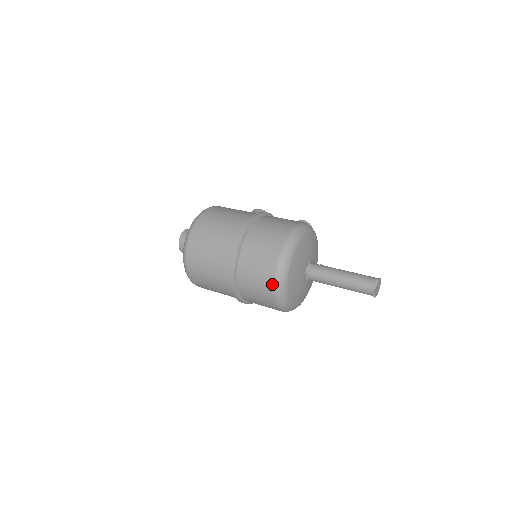
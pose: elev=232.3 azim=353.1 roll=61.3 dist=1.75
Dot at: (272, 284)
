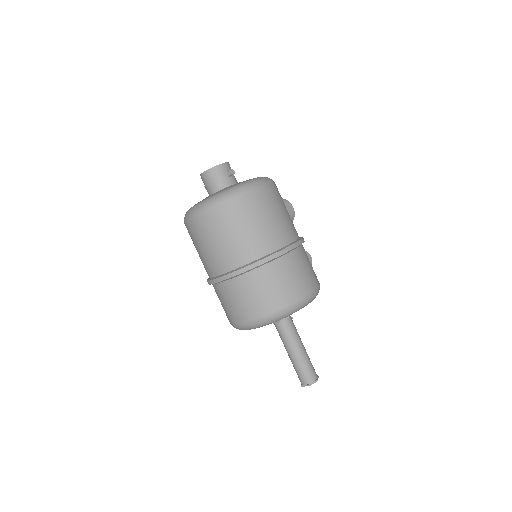
Dot at: (255, 317)
